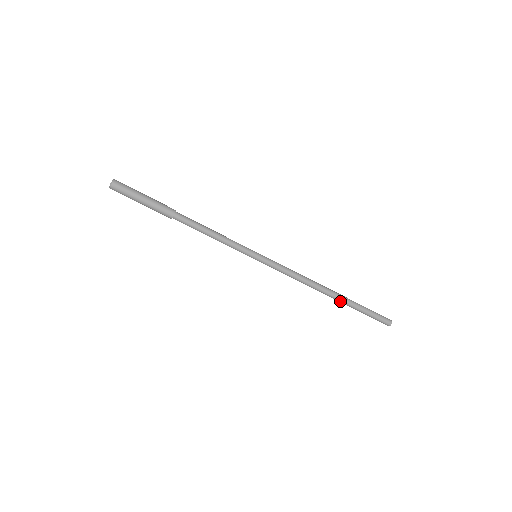
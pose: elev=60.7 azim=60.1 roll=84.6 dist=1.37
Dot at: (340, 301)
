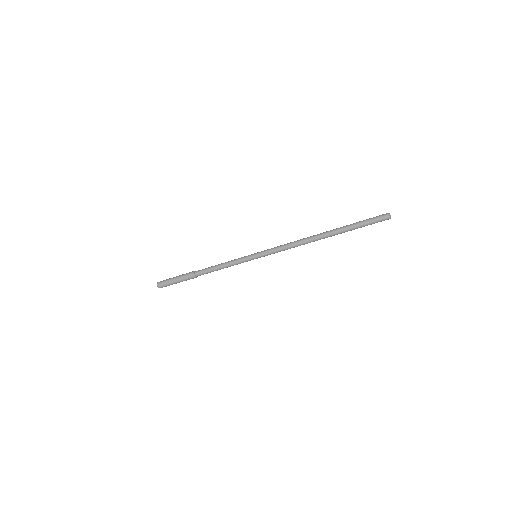
Dot at: (334, 235)
